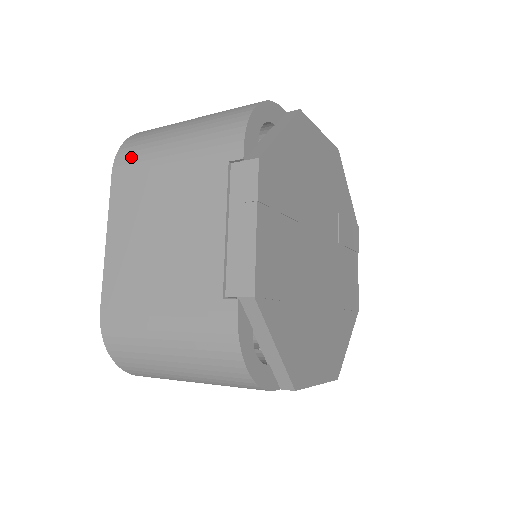
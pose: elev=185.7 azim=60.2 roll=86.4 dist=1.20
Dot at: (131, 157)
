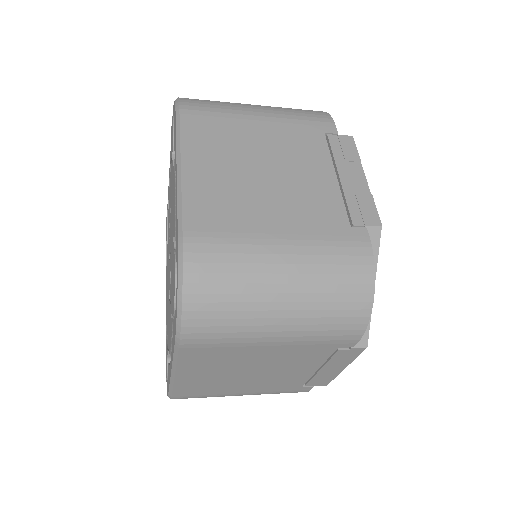
Dot at: (205, 107)
